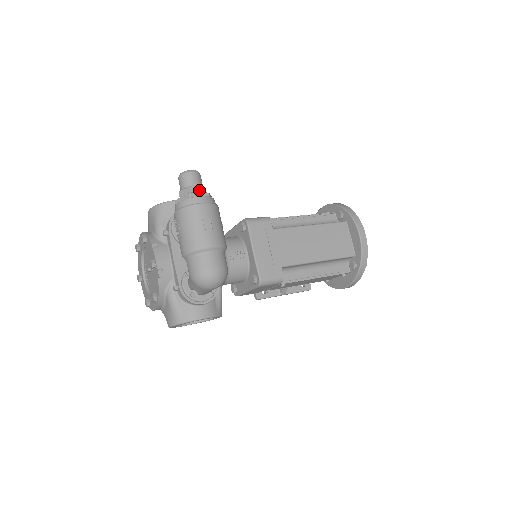
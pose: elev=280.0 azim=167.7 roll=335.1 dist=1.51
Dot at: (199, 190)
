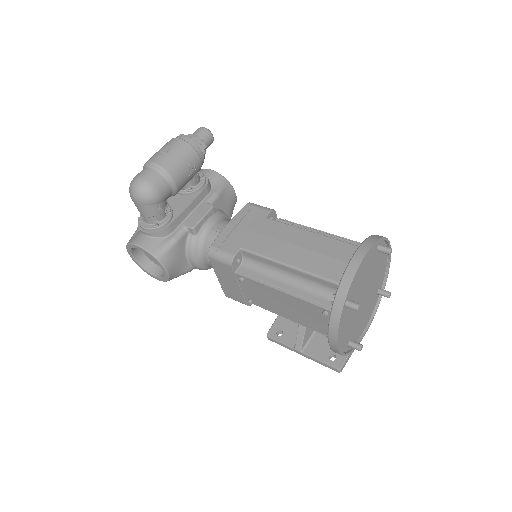
Dot at: occluded
